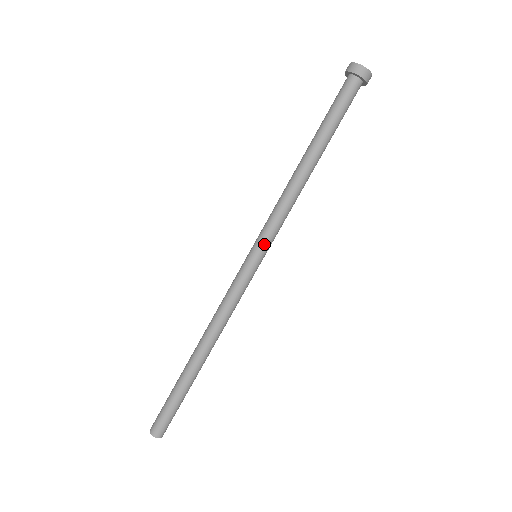
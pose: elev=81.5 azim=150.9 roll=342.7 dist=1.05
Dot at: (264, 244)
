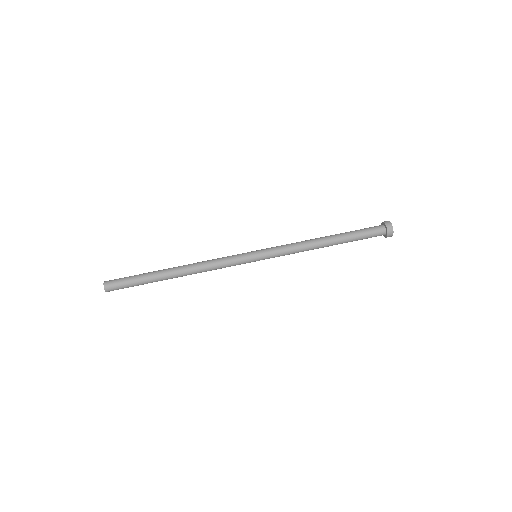
Dot at: (267, 256)
